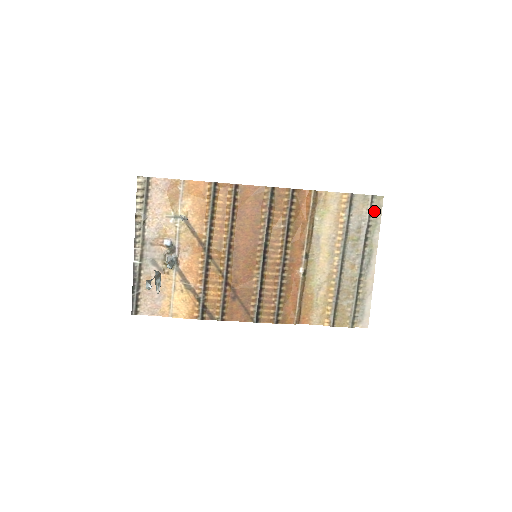
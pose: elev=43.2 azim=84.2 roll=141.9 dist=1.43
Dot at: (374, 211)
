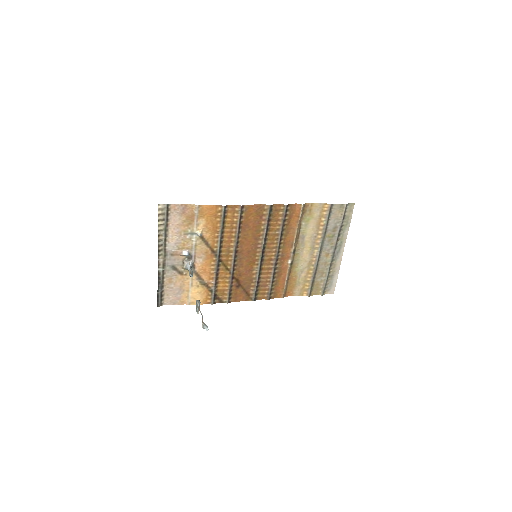
Dot at: (347, 215)
